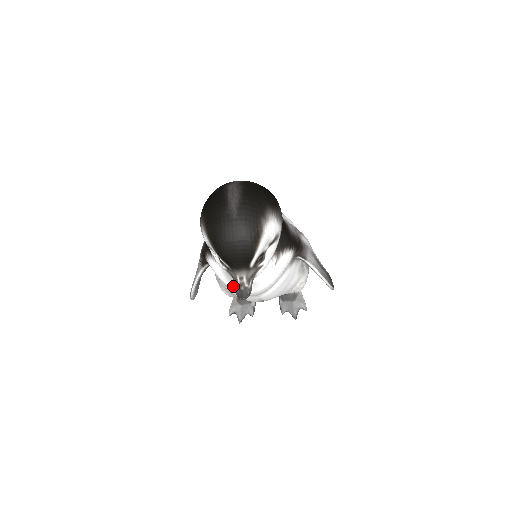
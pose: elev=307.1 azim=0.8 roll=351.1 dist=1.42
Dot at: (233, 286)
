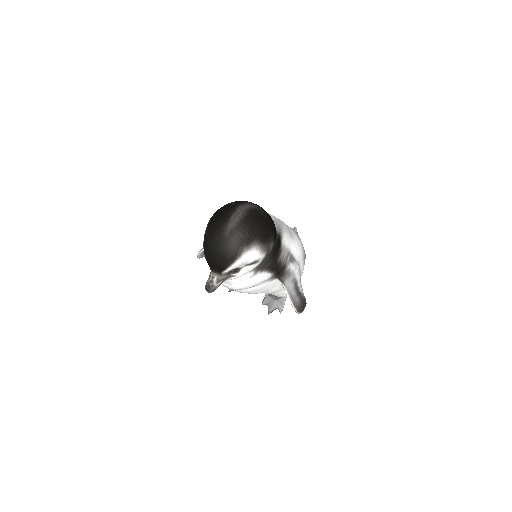
Dot at: occluded
